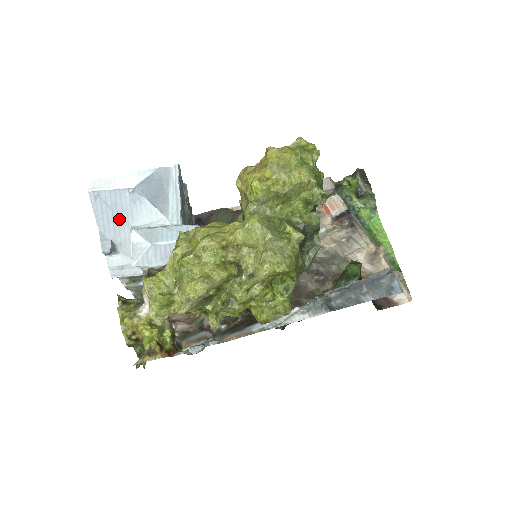
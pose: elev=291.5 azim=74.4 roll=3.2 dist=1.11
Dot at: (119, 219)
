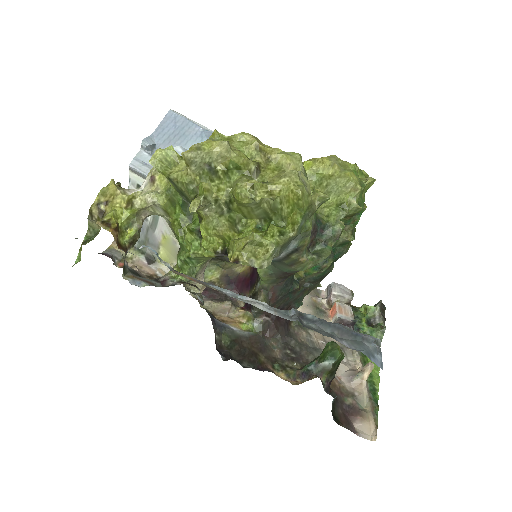
Dot at: (175, 138)
